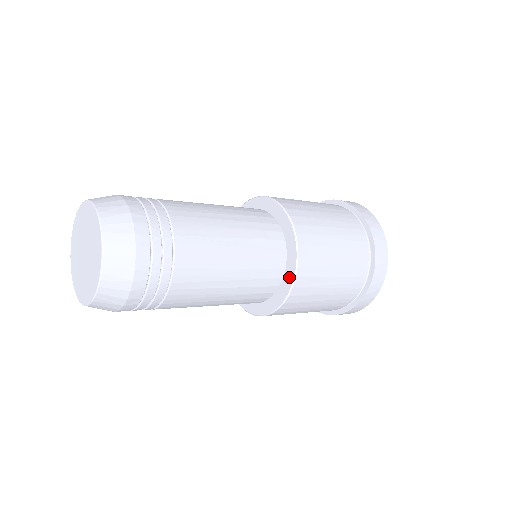
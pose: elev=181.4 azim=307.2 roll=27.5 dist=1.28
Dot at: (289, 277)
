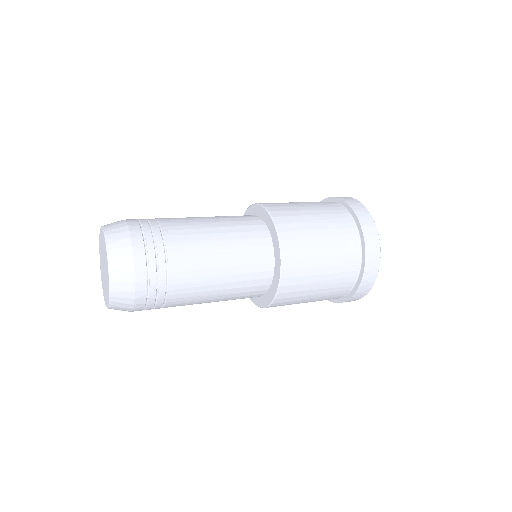
Dot at: (276, 277)
